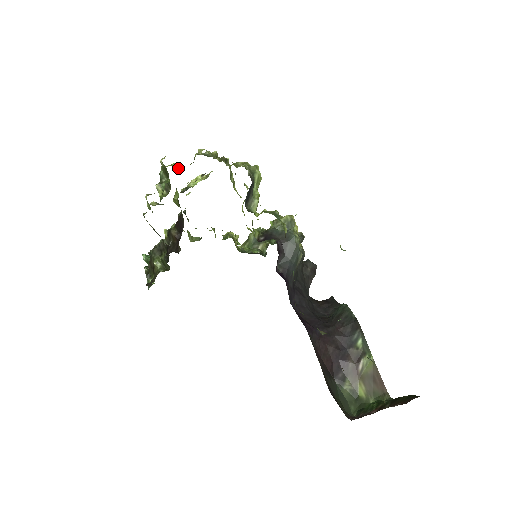
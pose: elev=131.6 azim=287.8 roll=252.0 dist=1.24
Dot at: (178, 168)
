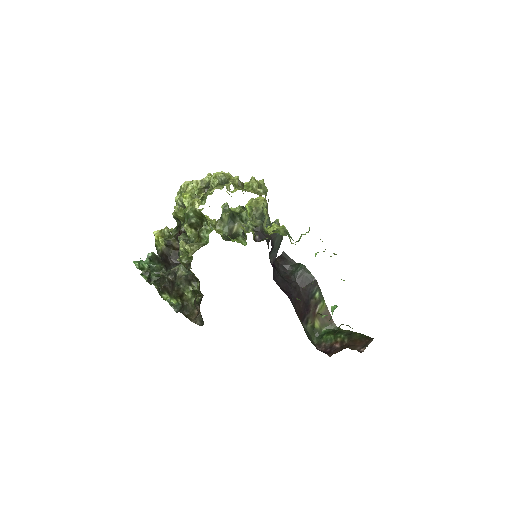
Dot at: (196, 197)
